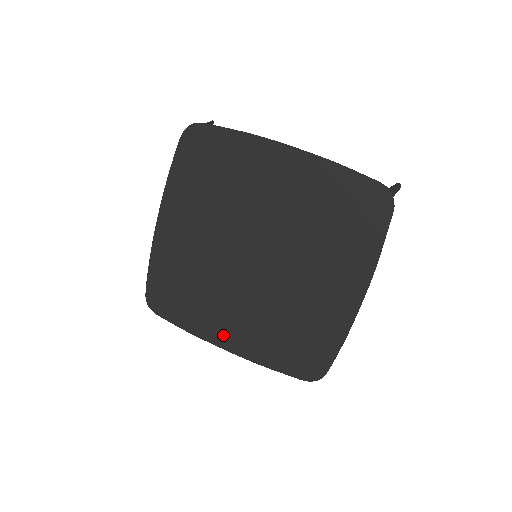
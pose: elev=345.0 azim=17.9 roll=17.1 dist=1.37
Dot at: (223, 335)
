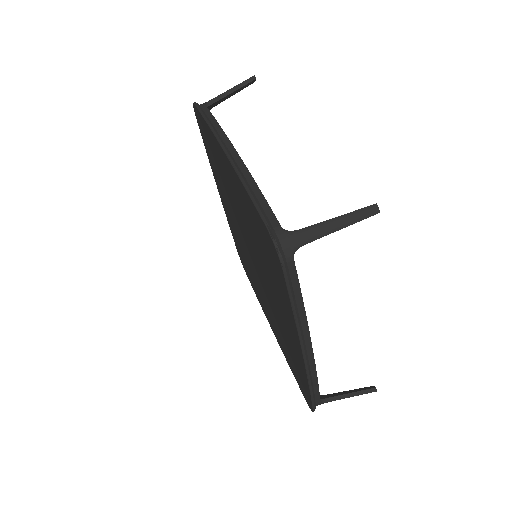
Dot at: (267, 317)
